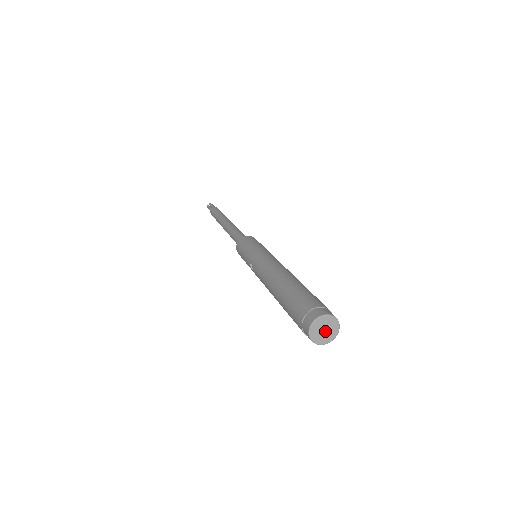
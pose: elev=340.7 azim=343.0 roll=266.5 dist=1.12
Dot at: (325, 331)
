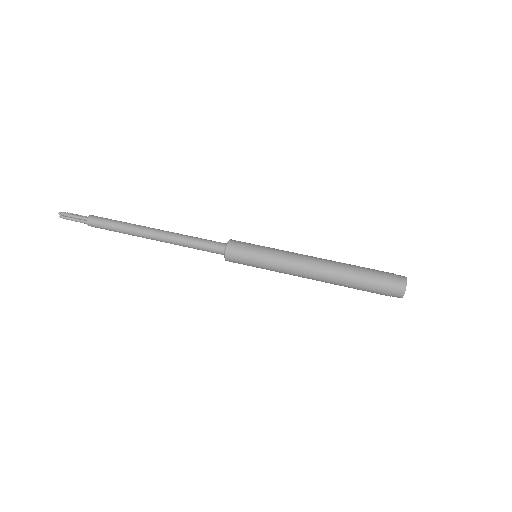
Dot at: occluded
